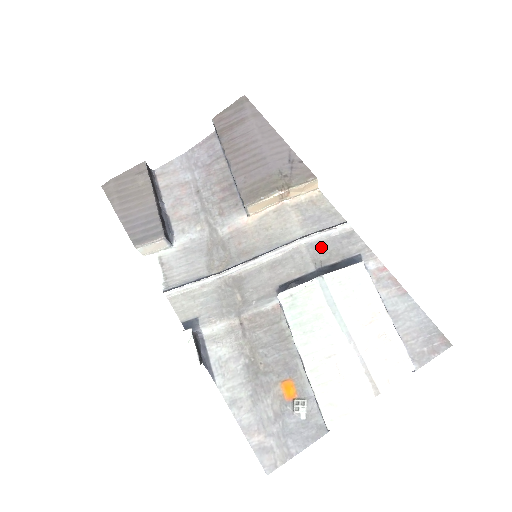
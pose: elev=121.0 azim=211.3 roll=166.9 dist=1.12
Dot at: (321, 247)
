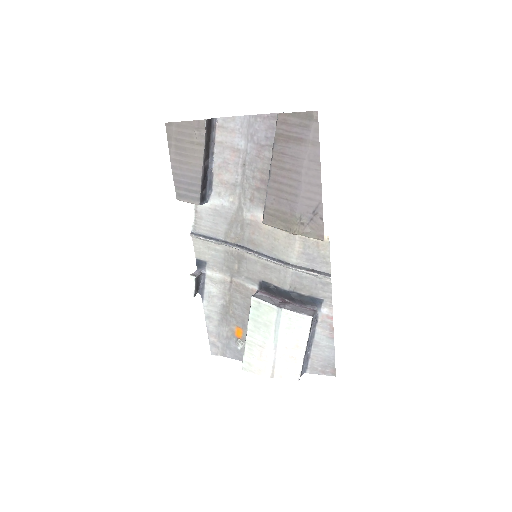
Dot at: (301, 279)
